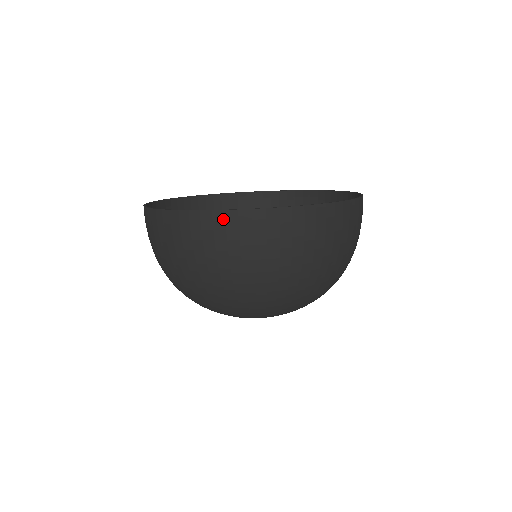
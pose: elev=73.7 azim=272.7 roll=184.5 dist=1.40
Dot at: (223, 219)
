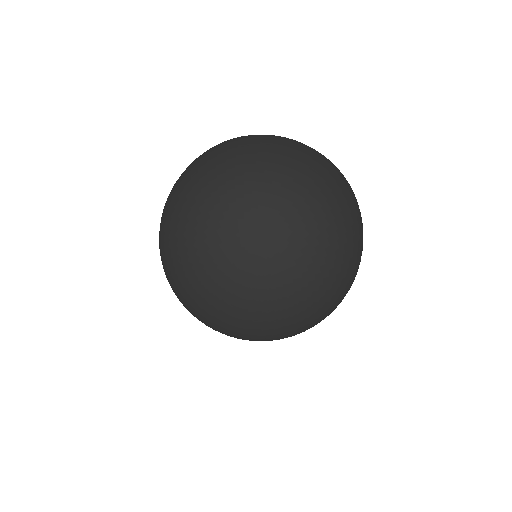
Dot at: (261, 136)
